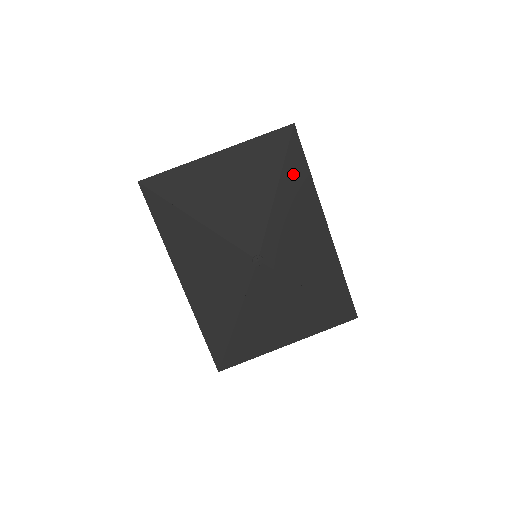
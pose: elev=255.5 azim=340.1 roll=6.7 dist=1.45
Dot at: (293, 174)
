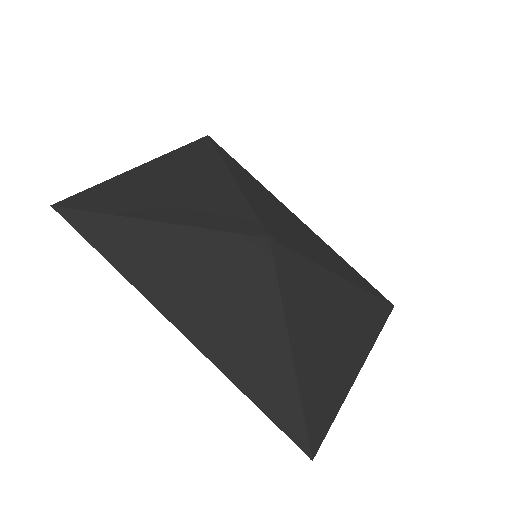
Dot at: (237, 171)
